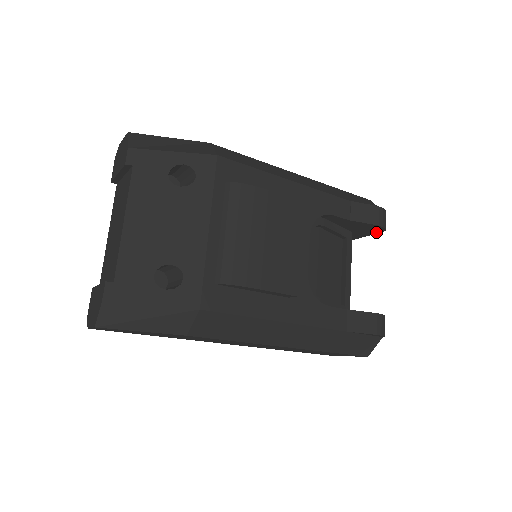
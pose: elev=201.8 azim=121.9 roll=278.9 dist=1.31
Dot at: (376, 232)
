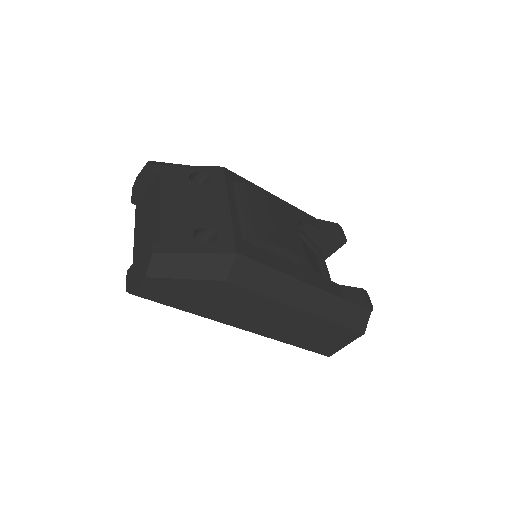
Dot at: (339, 246)
